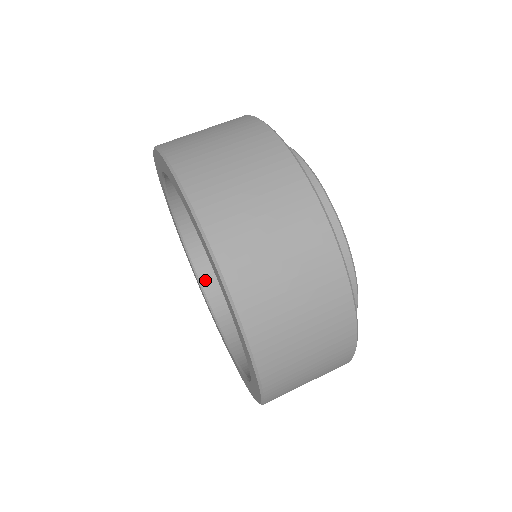
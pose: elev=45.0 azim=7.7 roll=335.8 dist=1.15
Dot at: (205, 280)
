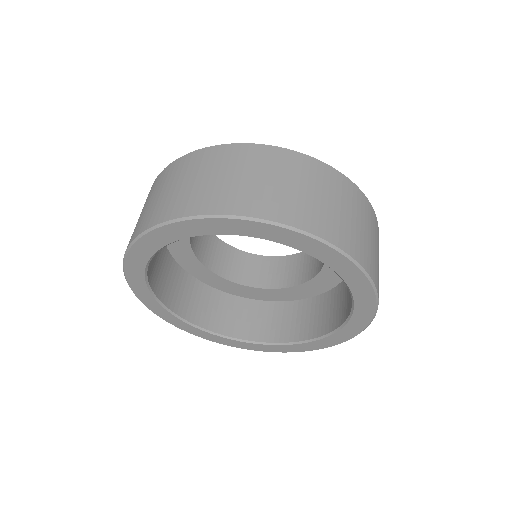
Dot at: (266, 338)
